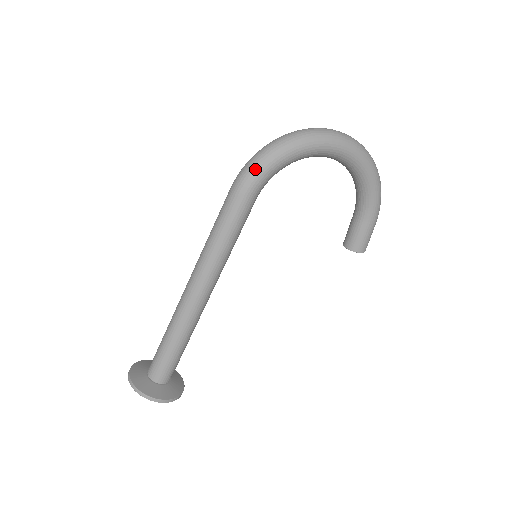
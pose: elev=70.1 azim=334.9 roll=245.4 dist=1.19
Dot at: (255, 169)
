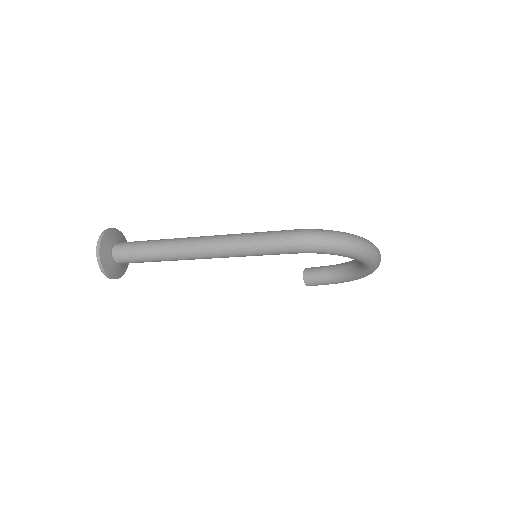
Dot at: (318, 247)
